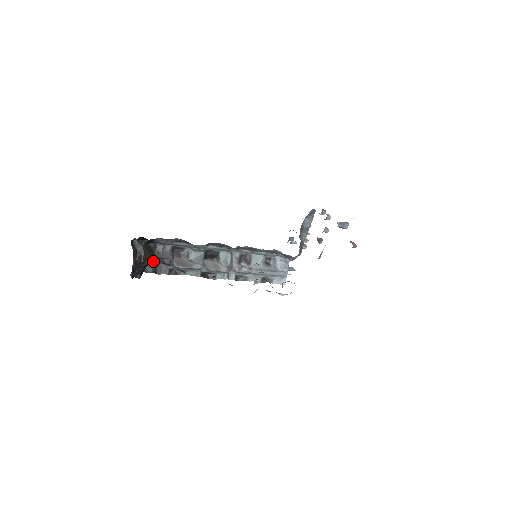
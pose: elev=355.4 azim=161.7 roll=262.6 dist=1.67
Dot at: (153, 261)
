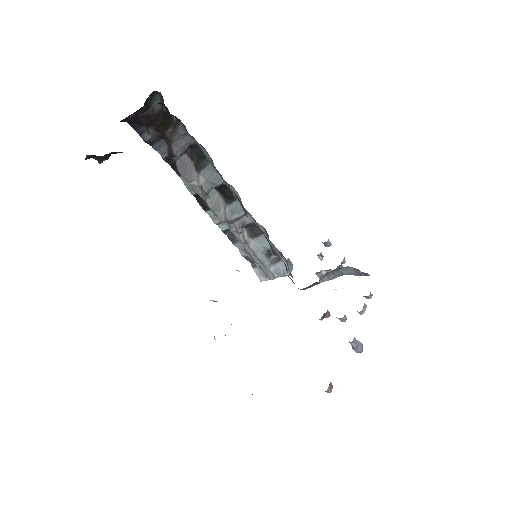
Dot at: (159, 133)
